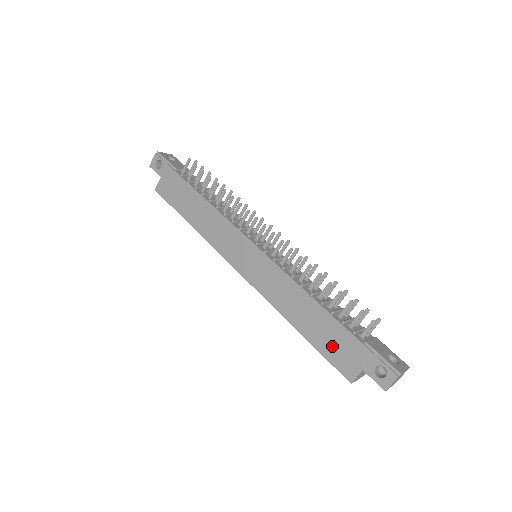
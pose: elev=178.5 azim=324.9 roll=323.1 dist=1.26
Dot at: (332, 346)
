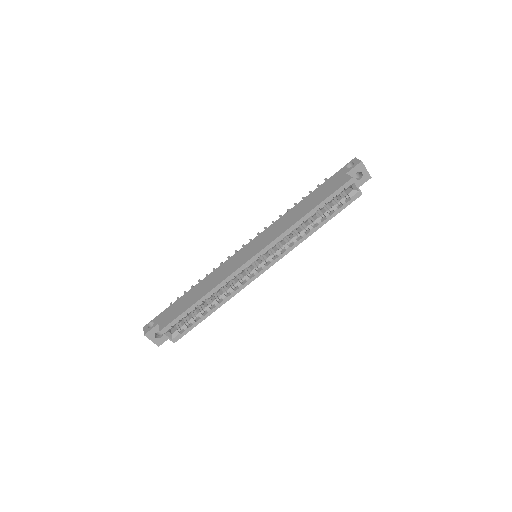
Dot at: (327, 191)
